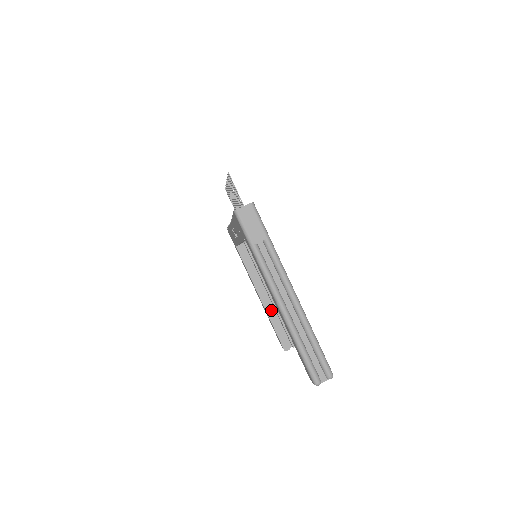
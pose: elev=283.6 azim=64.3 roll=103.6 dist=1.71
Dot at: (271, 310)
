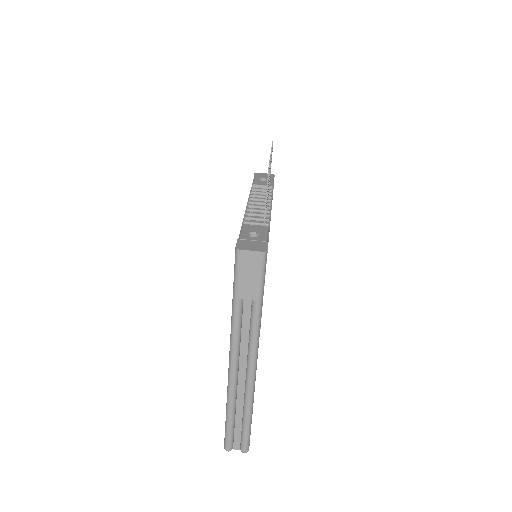
Dot at: occluded
